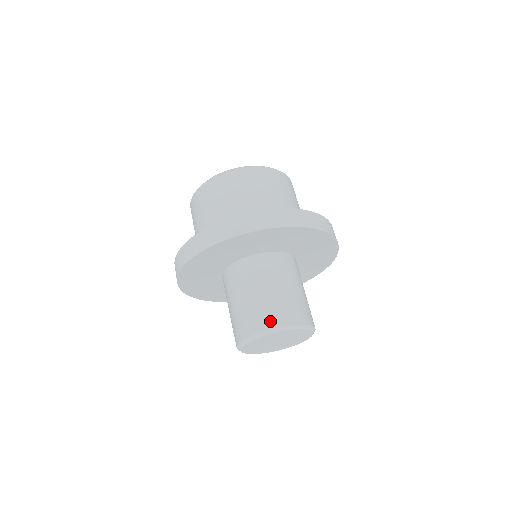
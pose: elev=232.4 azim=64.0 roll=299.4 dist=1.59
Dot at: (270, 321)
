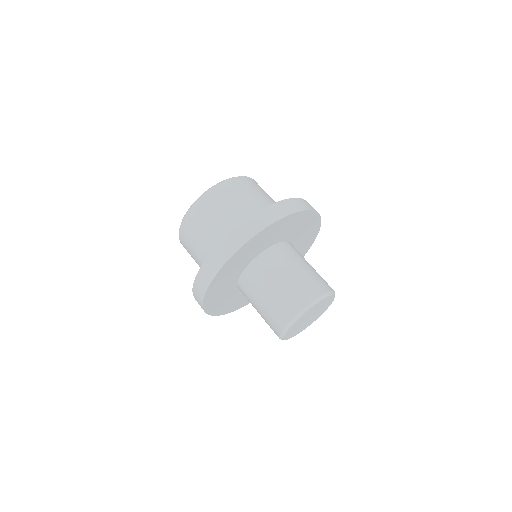
Dot at: (286, 315)
